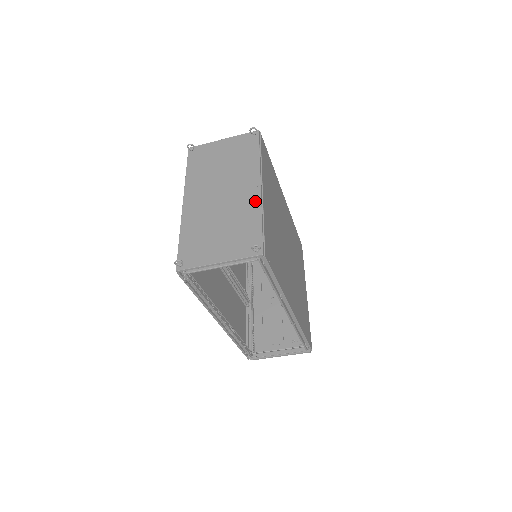
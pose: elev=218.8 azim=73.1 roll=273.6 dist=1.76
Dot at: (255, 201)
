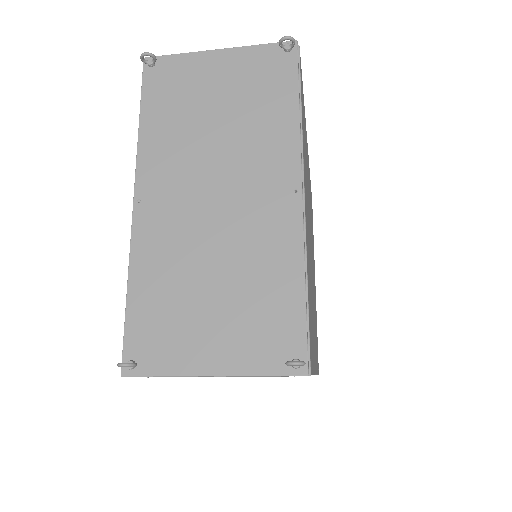
Dot at: (290, 231)
